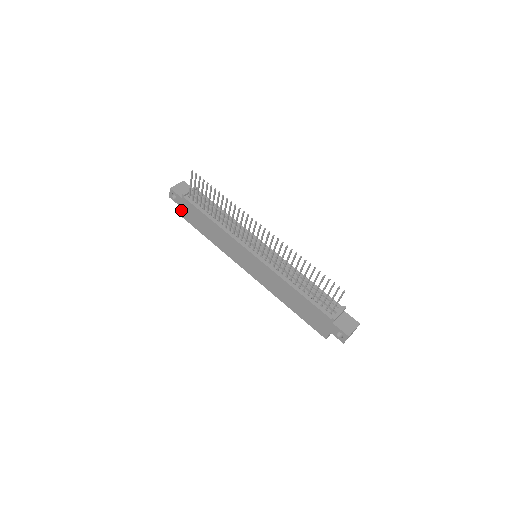
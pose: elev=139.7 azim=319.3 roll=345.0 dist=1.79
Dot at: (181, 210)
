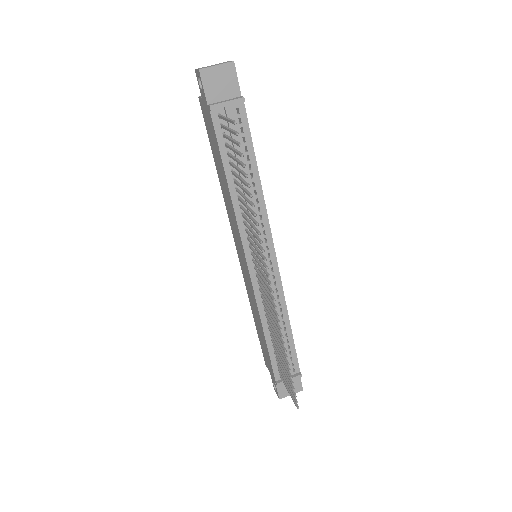
Dot at: (202, 105)
